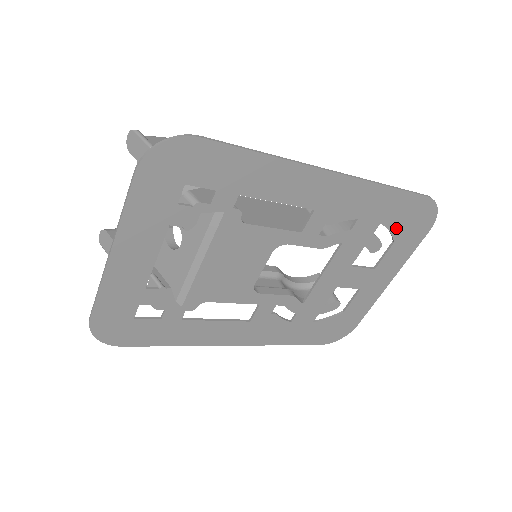
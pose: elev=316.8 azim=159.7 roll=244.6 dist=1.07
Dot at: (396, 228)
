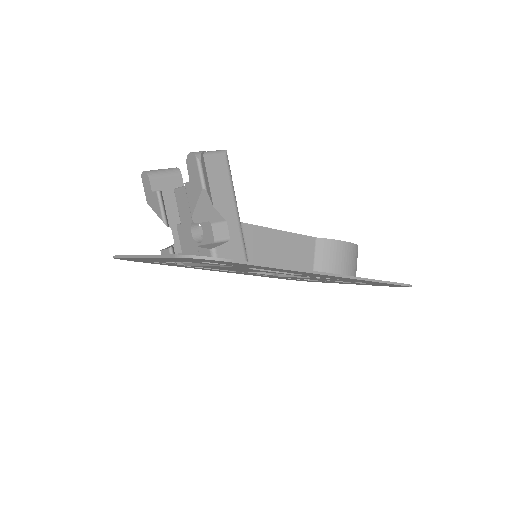
Dot at: (371, 283)
